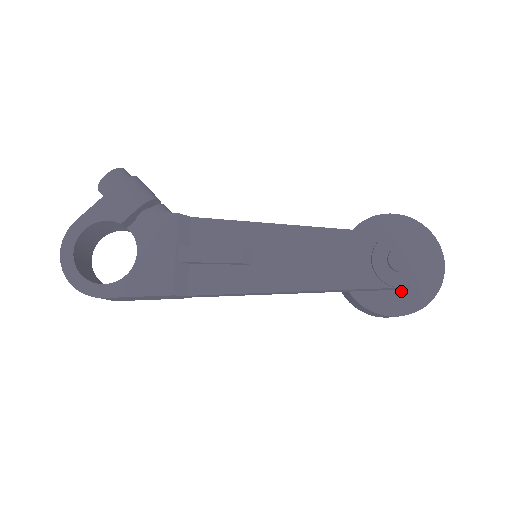
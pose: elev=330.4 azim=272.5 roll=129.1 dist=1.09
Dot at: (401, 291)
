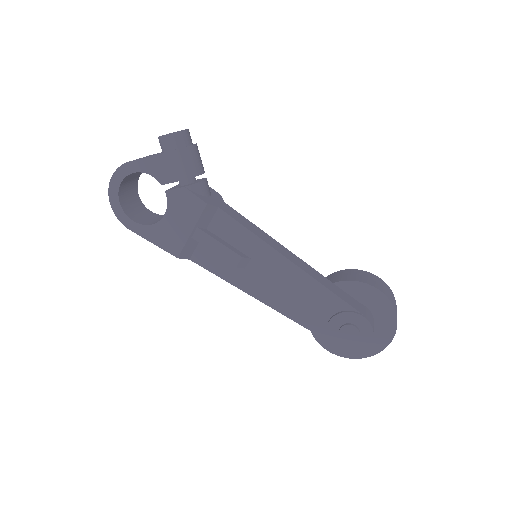
Dot at: occluded
